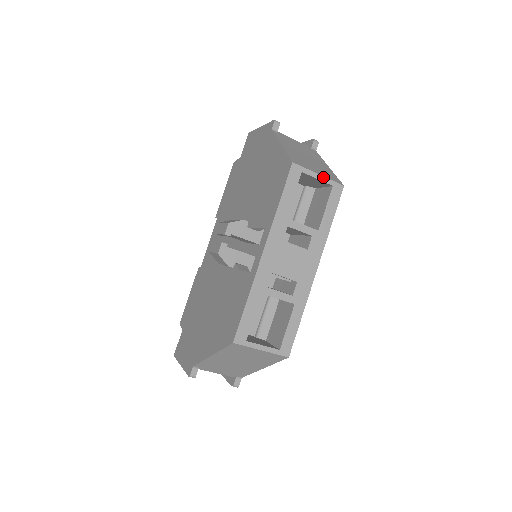
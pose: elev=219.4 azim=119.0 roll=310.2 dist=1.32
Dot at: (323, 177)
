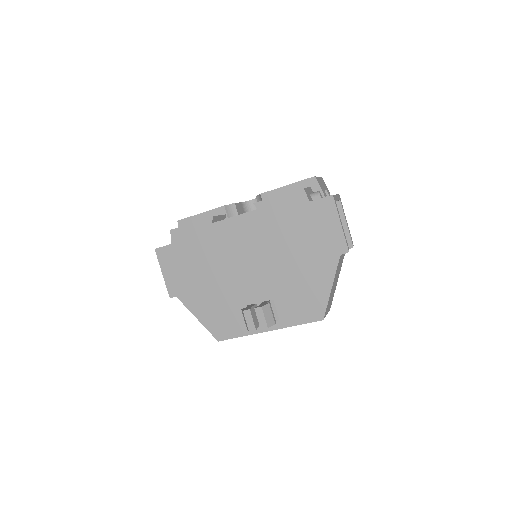
Dot at: occluded
